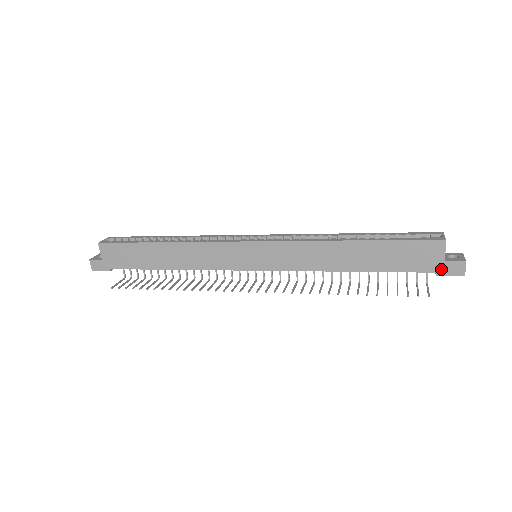
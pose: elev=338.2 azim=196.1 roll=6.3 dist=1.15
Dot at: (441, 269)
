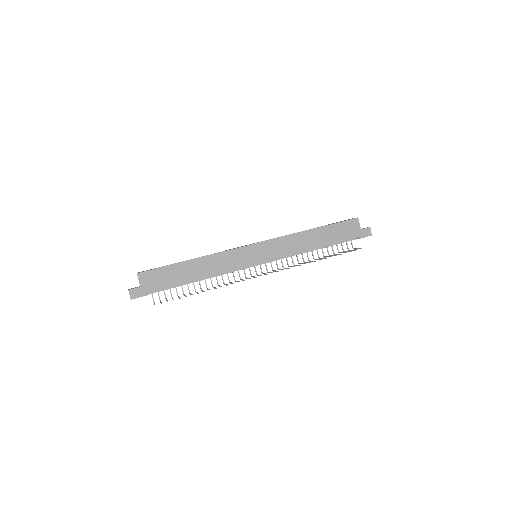
Dot at: (360, 234)
